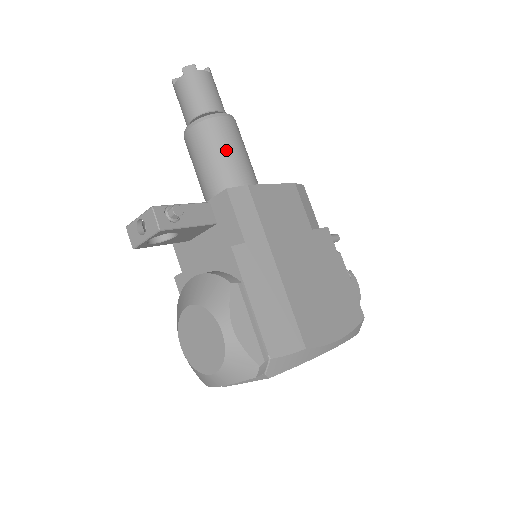
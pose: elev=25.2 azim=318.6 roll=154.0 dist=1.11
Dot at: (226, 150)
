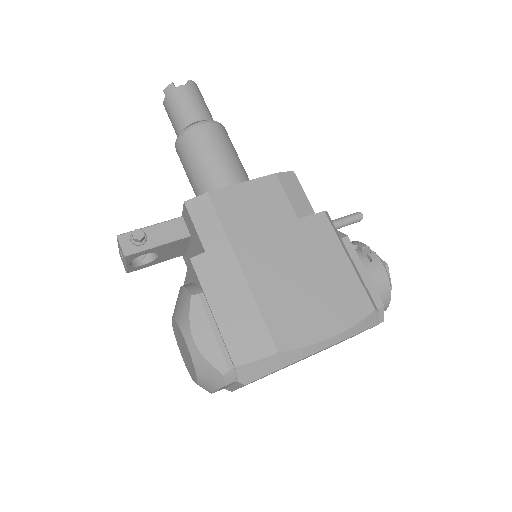
Dot at: (204, 158)
